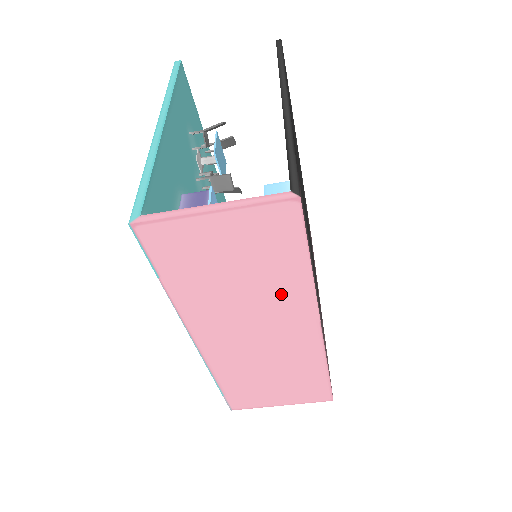
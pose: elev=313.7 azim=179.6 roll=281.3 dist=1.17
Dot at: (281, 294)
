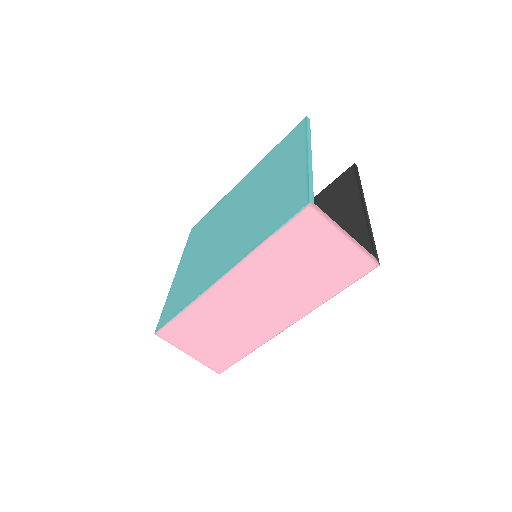
Dot at: (303, 295)
